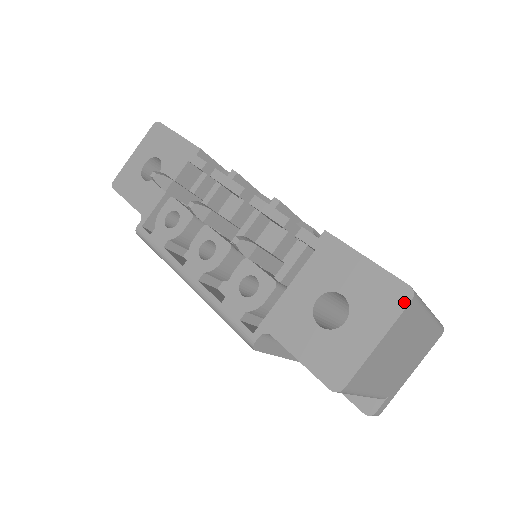
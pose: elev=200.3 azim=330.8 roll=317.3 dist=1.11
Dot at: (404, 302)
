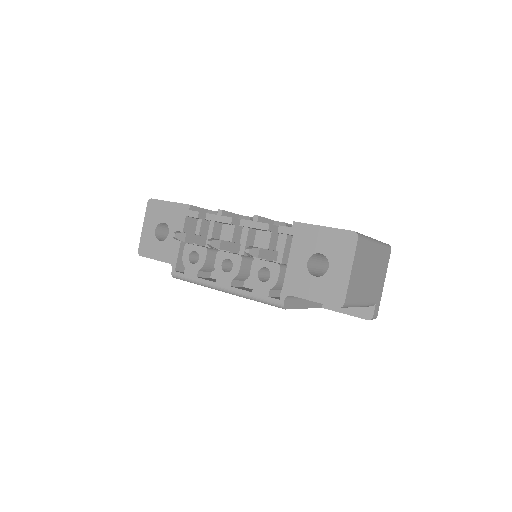
Dot at: (354, 241)
